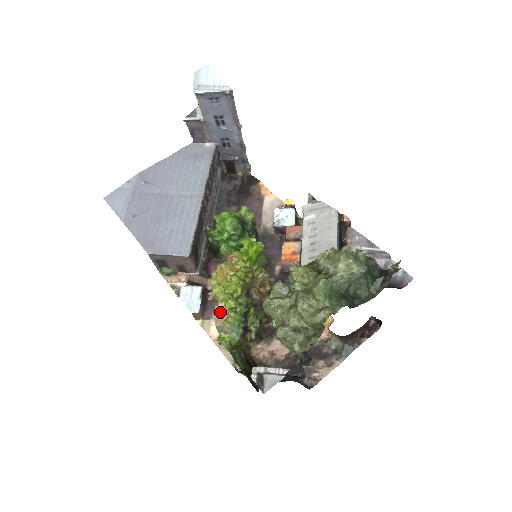
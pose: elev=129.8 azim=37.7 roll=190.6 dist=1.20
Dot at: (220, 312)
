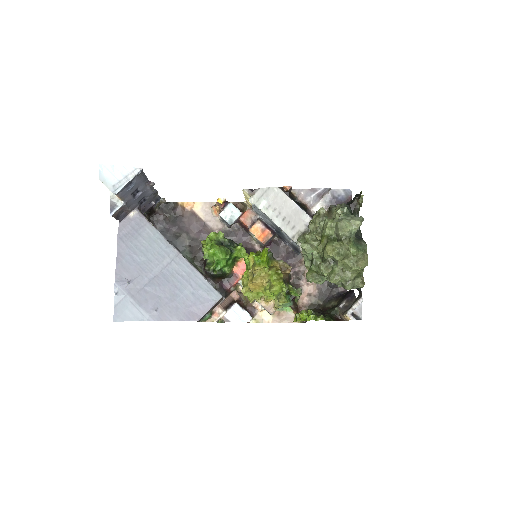
Dot at: (265, 305)
